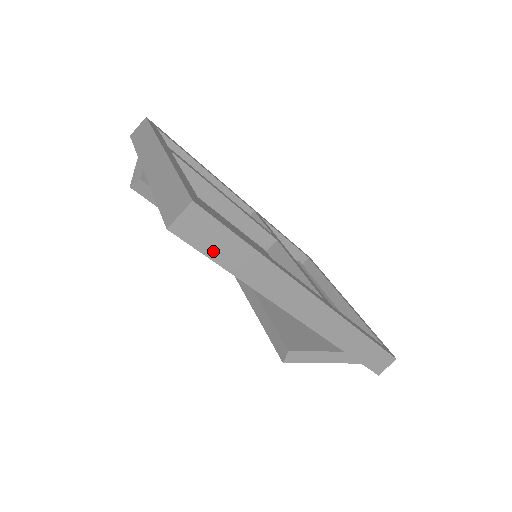
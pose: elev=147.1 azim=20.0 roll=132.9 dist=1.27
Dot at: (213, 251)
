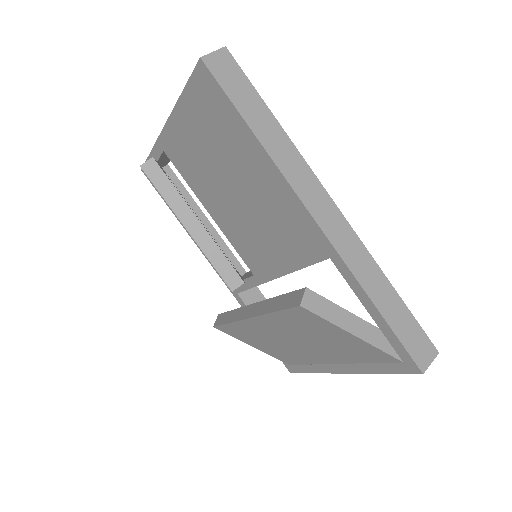
Dot at: (237, 98)
